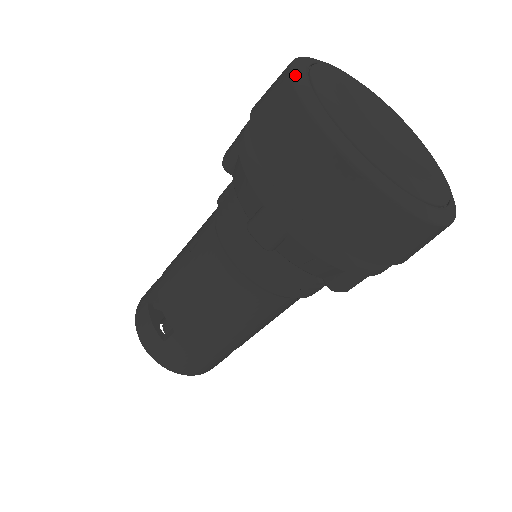
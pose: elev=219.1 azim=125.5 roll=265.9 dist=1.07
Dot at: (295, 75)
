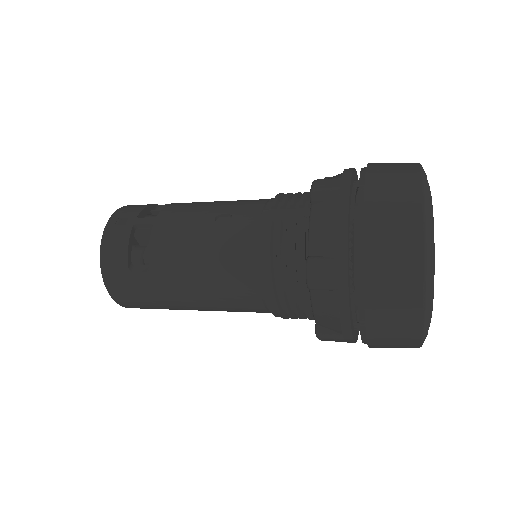
Dot at: (425, 190)
